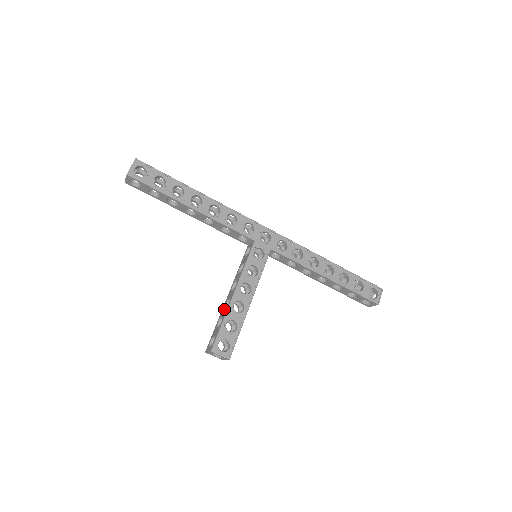
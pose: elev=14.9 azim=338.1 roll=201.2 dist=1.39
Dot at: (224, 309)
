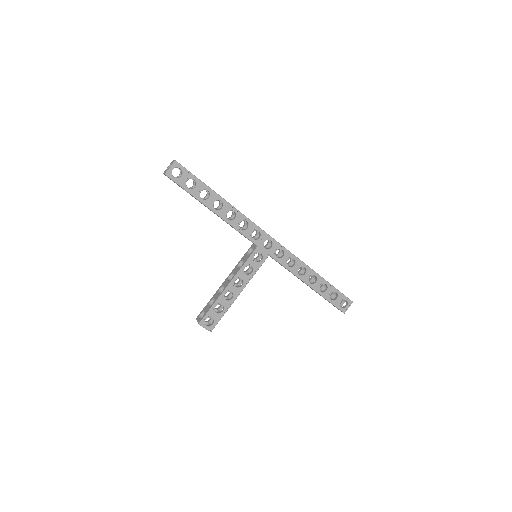
Dot at: (218, 292)
